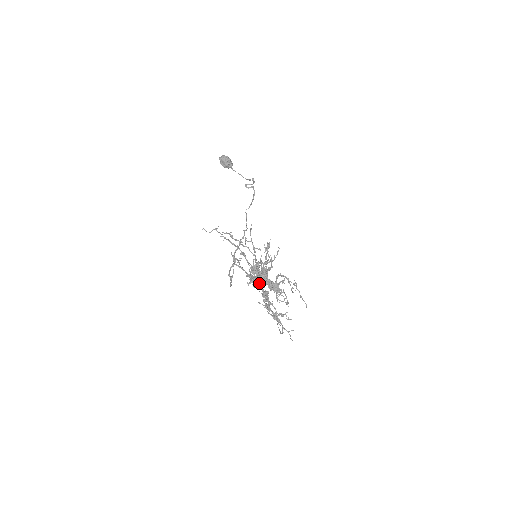
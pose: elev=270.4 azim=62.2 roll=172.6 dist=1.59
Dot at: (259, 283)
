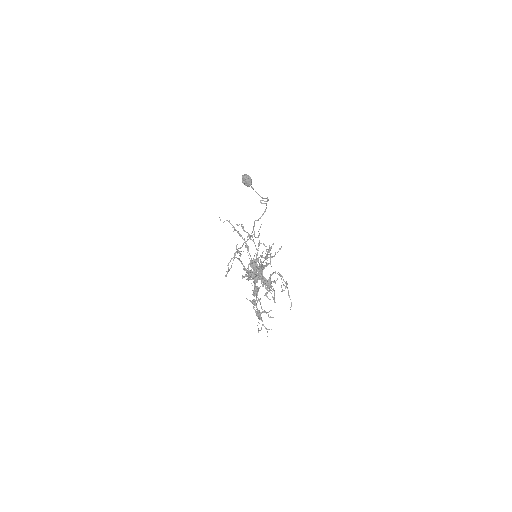
Dot at: (253, 277)
